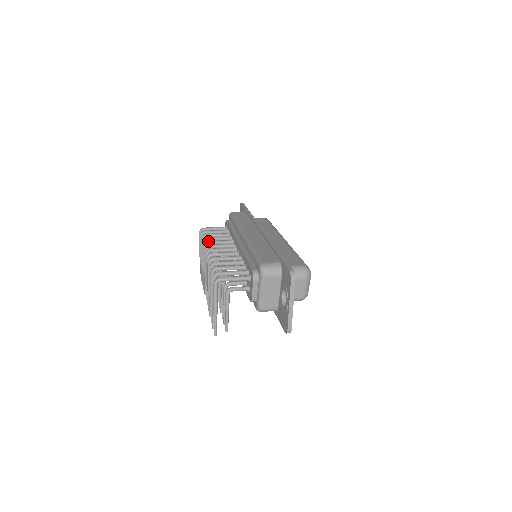
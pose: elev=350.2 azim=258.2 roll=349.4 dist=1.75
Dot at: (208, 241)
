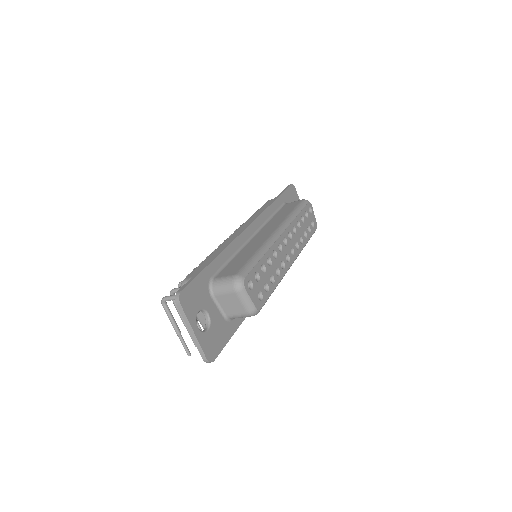
Dot at: (220, 244)
